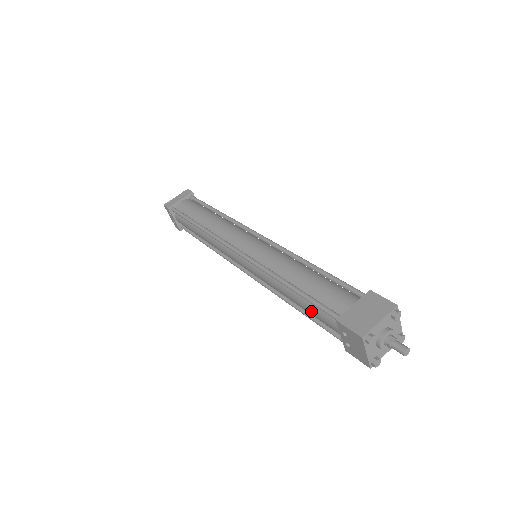
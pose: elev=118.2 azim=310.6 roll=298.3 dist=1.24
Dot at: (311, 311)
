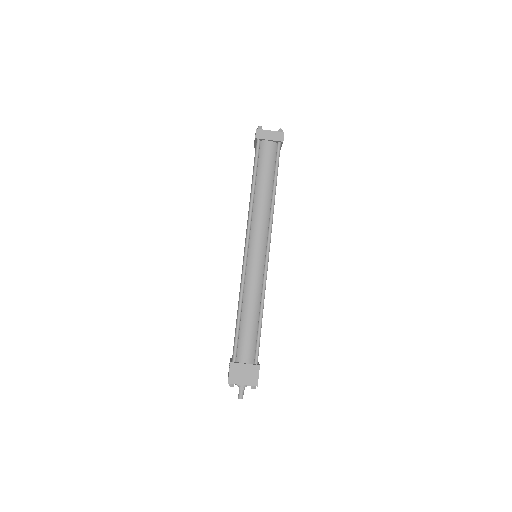
Dot at: occluded
